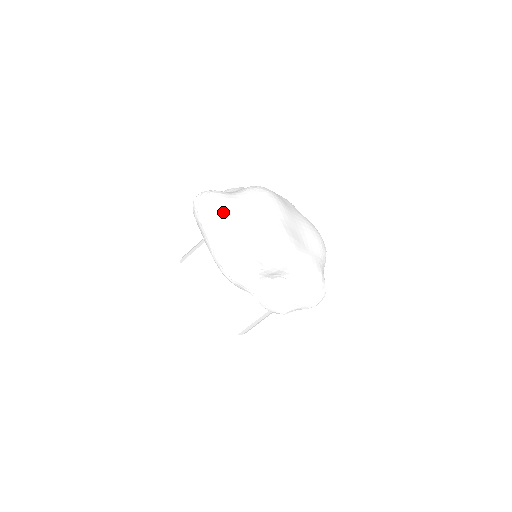
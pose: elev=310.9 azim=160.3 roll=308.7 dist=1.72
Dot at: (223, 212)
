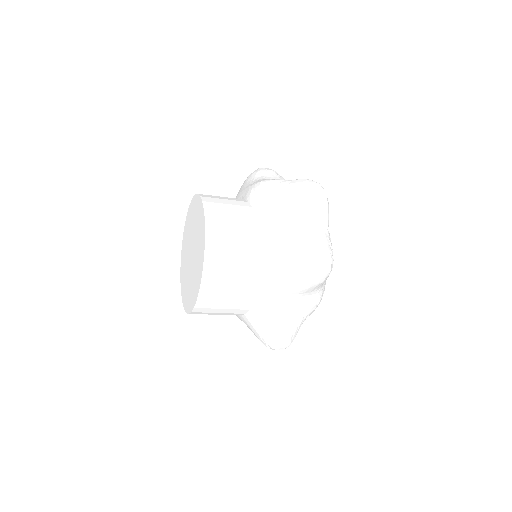
Dot at: (281, 176)
